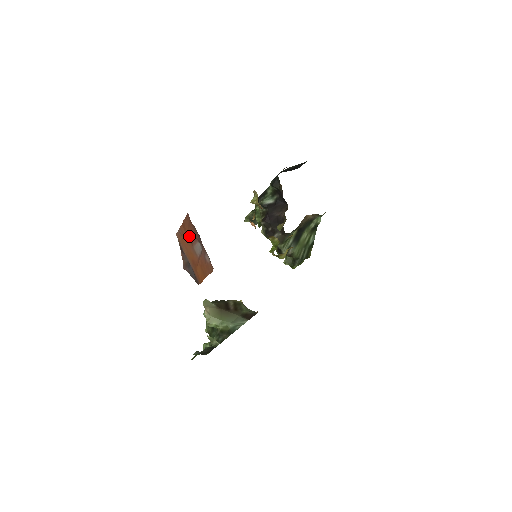
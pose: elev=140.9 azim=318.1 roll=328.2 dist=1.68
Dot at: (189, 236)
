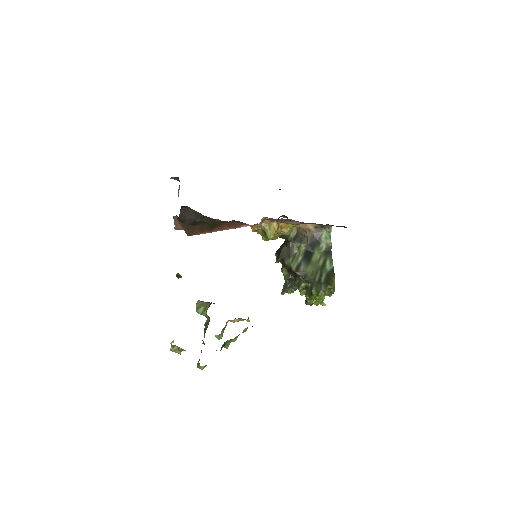
Dot at: occluded
